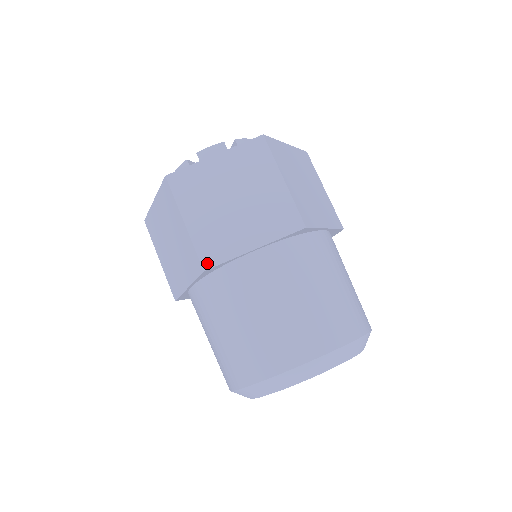
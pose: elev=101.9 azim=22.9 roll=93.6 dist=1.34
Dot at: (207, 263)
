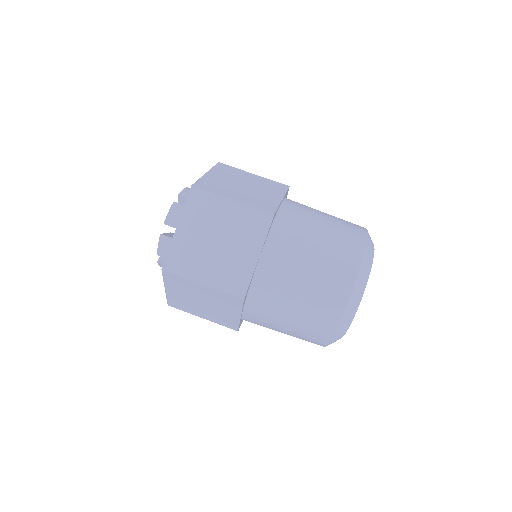
Dot at: (270, 211)
